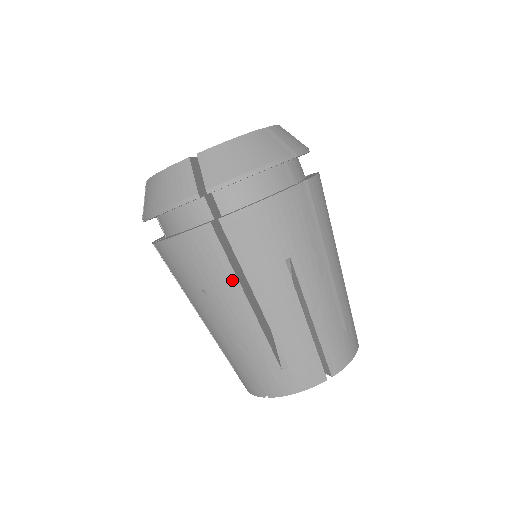
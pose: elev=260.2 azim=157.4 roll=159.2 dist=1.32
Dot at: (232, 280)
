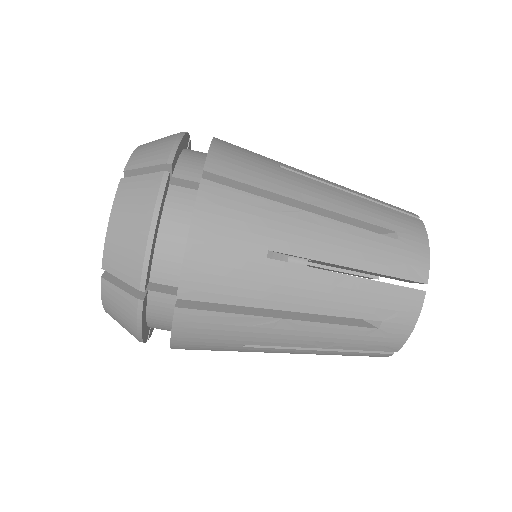
Dot at: occluded
